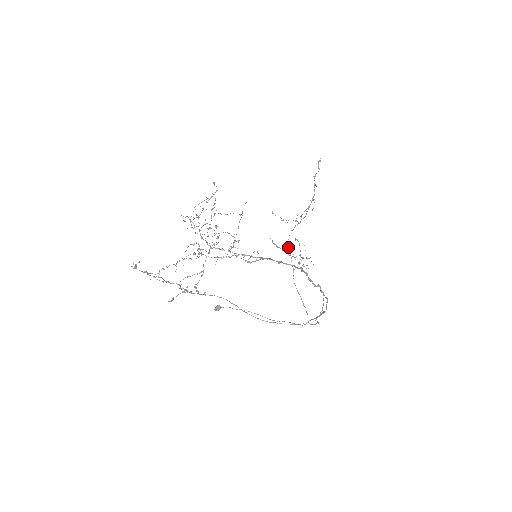
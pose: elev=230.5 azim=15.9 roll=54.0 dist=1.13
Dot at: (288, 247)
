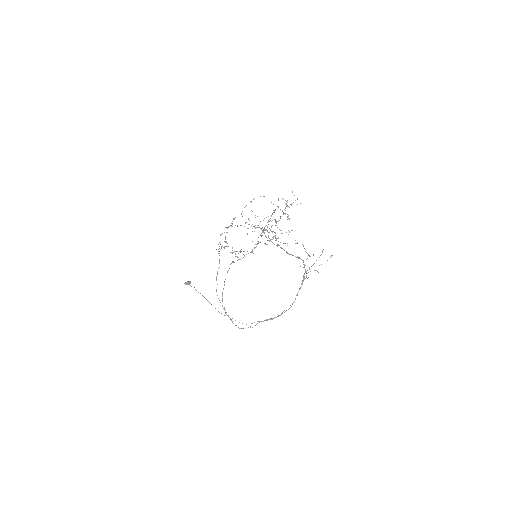
Dot at: occluded
